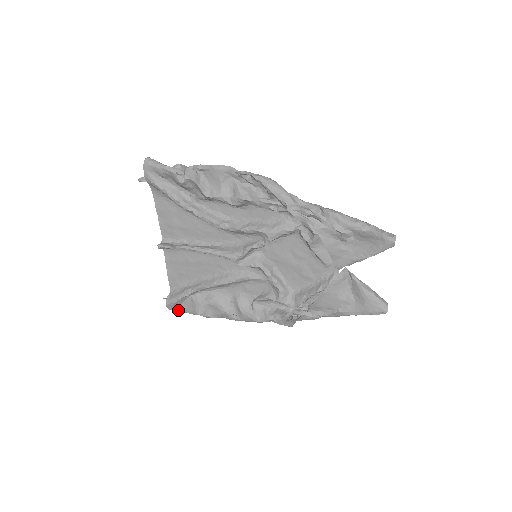
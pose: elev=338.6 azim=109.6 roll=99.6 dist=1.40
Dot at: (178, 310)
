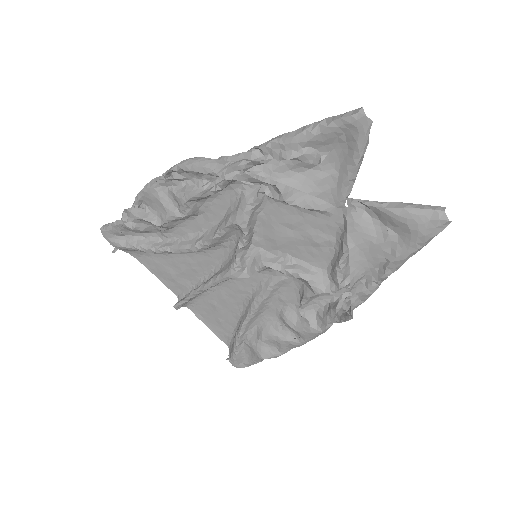
Dot at: (248, 365)
